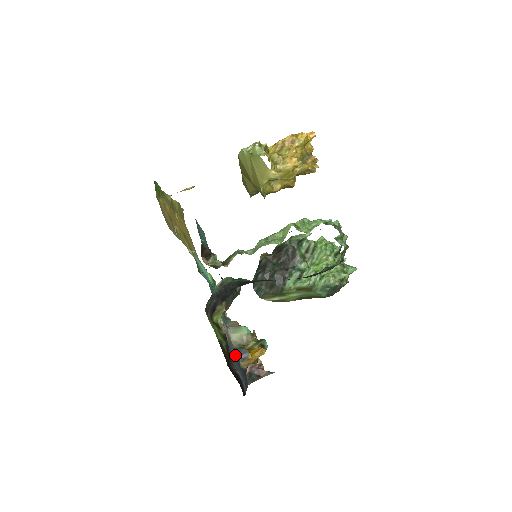
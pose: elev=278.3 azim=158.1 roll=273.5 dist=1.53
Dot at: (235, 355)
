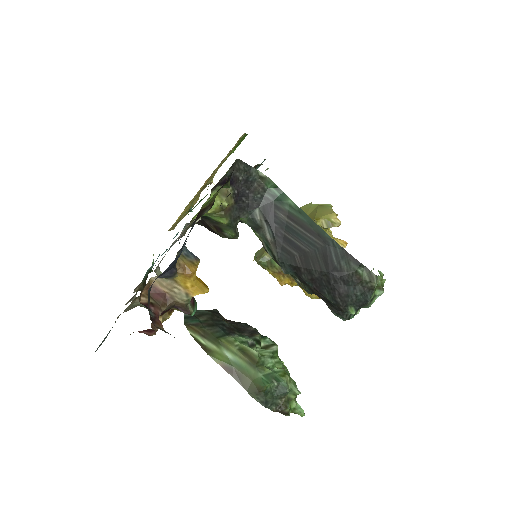
Dot at: occluded
